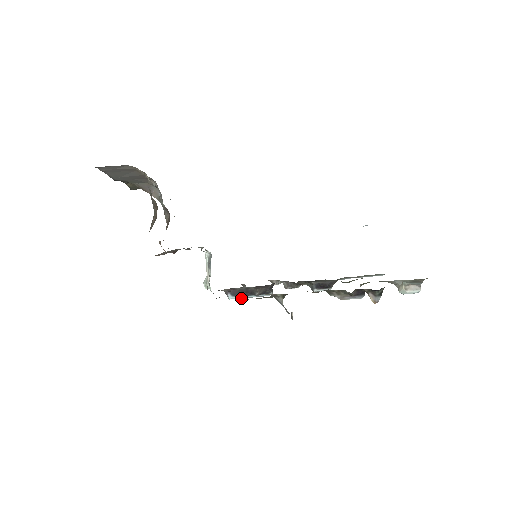
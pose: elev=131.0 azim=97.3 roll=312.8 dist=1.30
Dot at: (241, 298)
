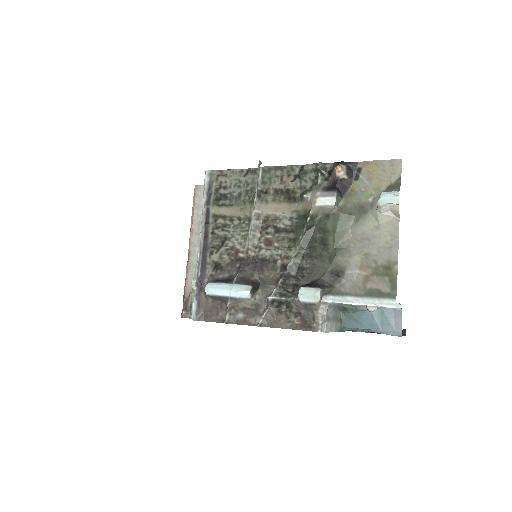
Dot at: (218, 287)
